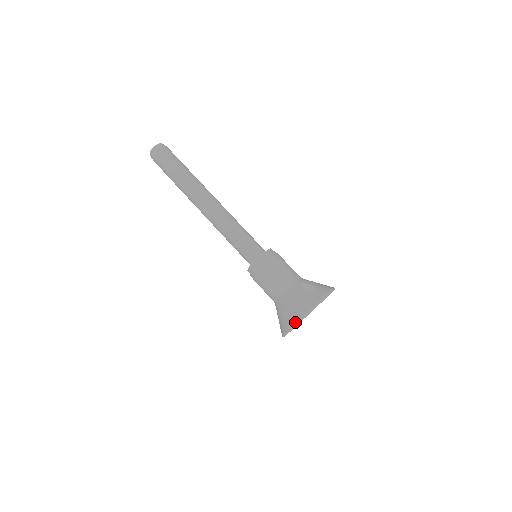
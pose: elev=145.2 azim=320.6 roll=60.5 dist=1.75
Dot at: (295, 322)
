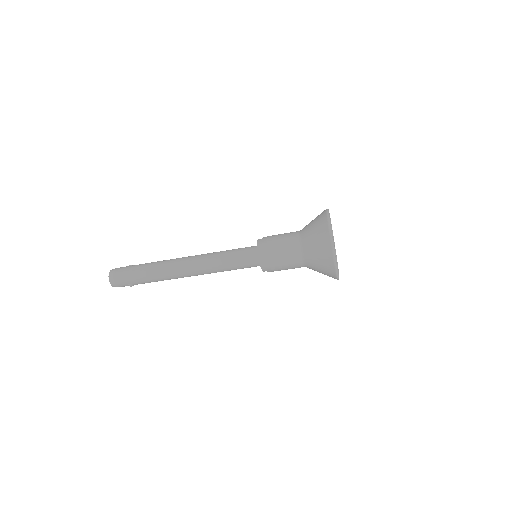
Dot at: (326, 219)
